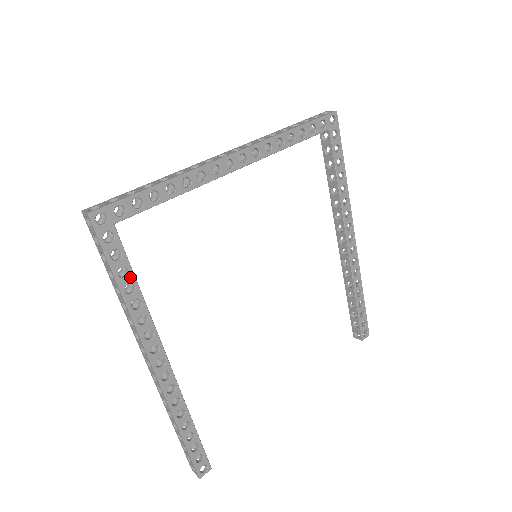
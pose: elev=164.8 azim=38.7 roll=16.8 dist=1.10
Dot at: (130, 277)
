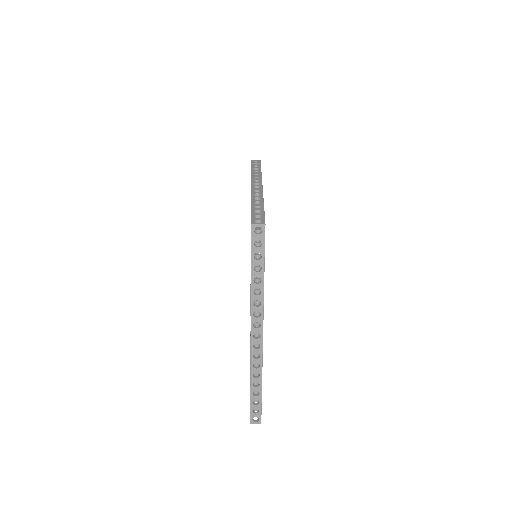
Dot at: occluded
